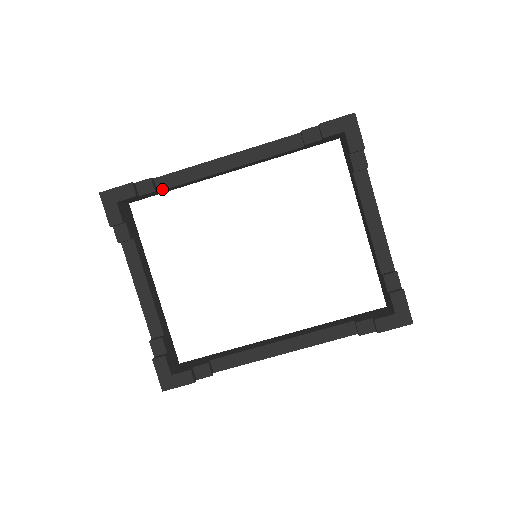
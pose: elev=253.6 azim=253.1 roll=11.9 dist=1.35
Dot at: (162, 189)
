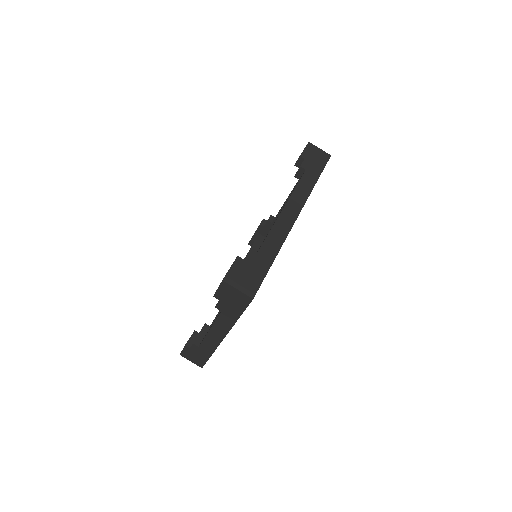
Dot at: occluded
